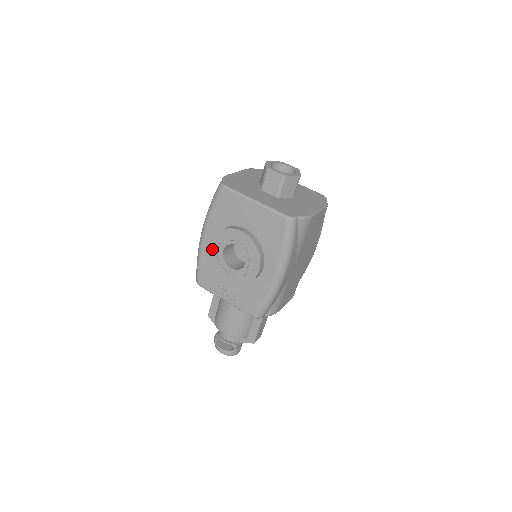
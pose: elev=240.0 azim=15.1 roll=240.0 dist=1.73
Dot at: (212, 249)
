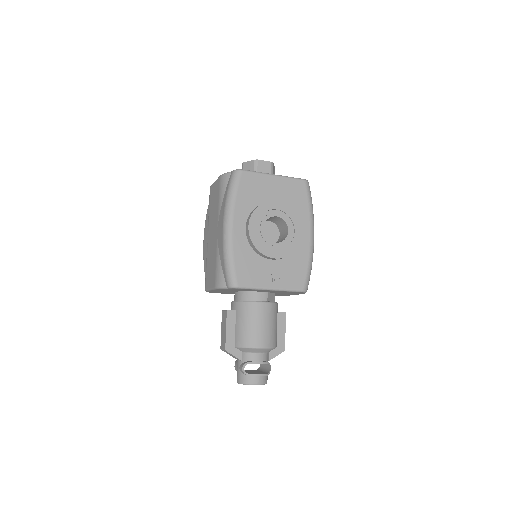
Dot at: (251, 231)
